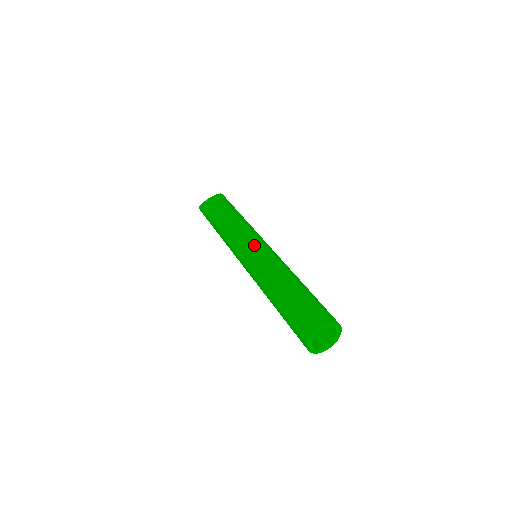
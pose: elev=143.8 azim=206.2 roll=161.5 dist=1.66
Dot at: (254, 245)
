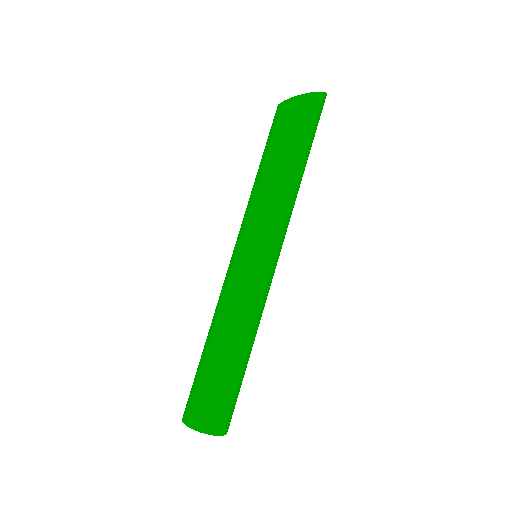
Dot at: (243, 255)
